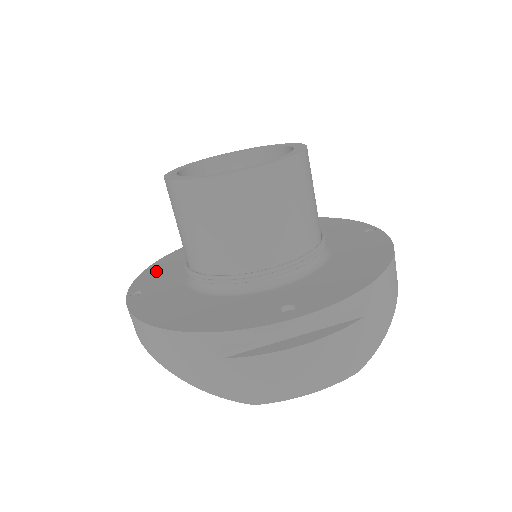
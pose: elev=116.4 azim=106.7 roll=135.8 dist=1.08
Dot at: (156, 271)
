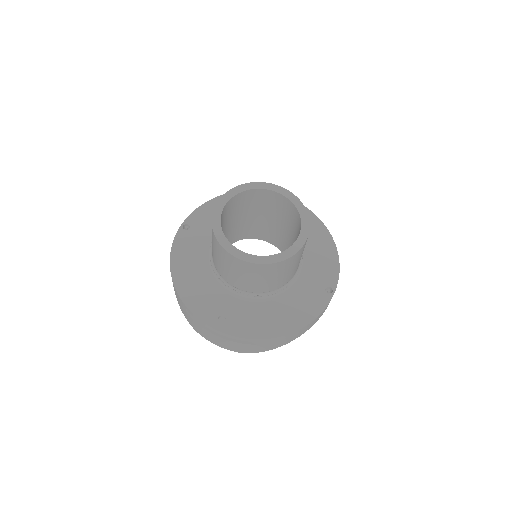
Dot at: (212, 210)
